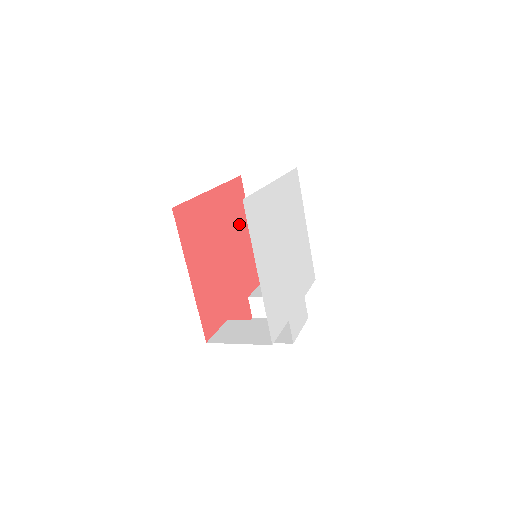
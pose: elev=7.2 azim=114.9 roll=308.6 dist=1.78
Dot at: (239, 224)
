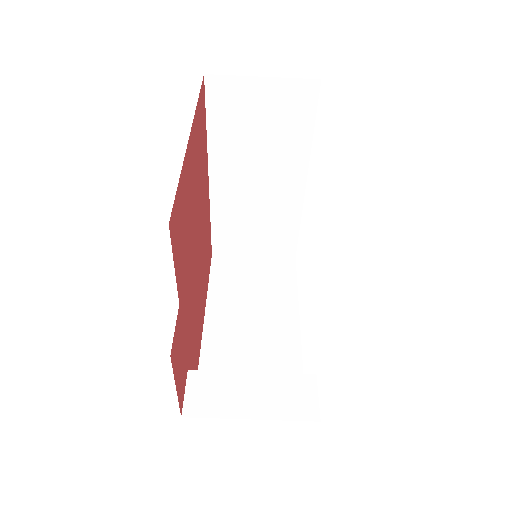
Dot at: (204, 276)
